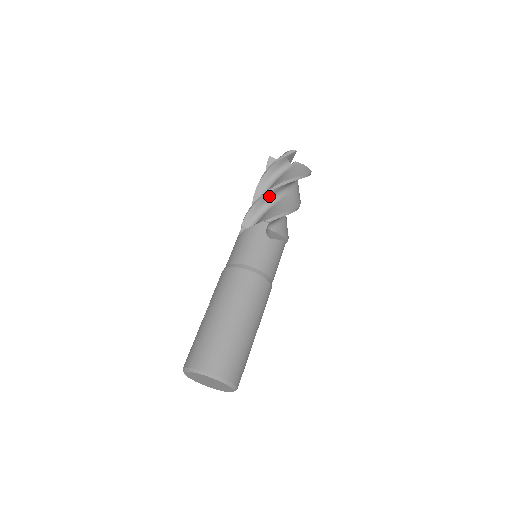
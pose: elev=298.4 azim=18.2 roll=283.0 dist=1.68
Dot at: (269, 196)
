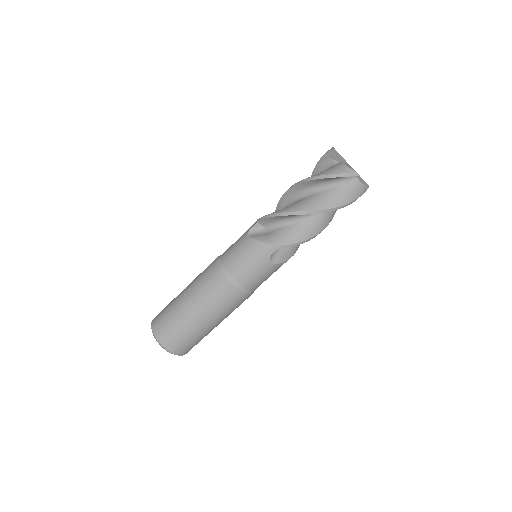
Dot at: (298, 214)
